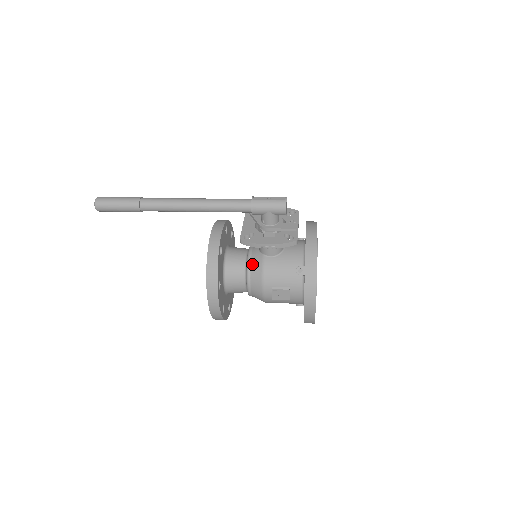
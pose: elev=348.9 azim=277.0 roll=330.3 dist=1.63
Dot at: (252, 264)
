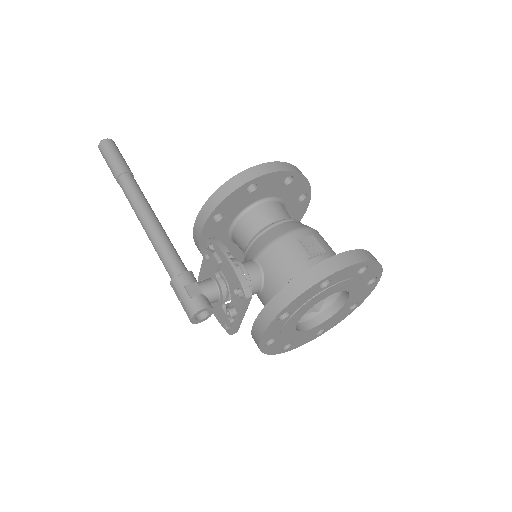
Dot at: occluded
